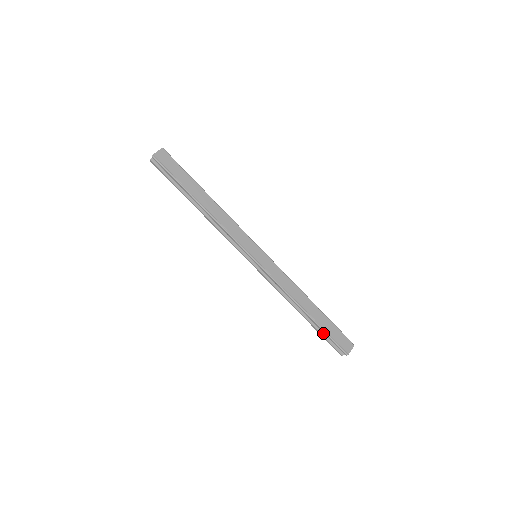
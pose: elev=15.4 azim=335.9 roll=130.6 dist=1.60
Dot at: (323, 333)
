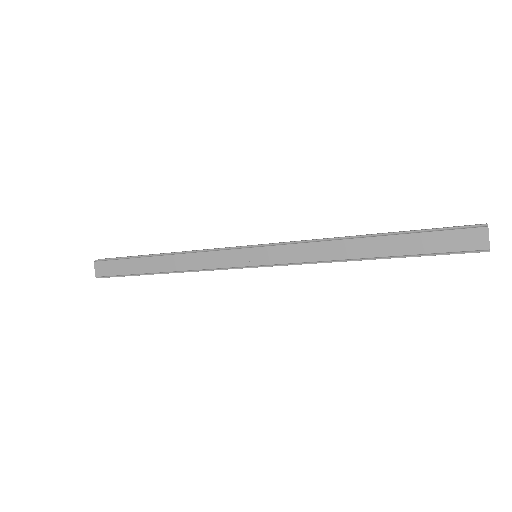
Dot at: occluded
